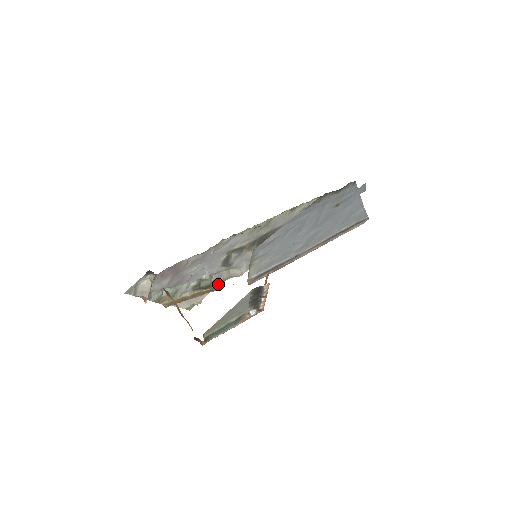
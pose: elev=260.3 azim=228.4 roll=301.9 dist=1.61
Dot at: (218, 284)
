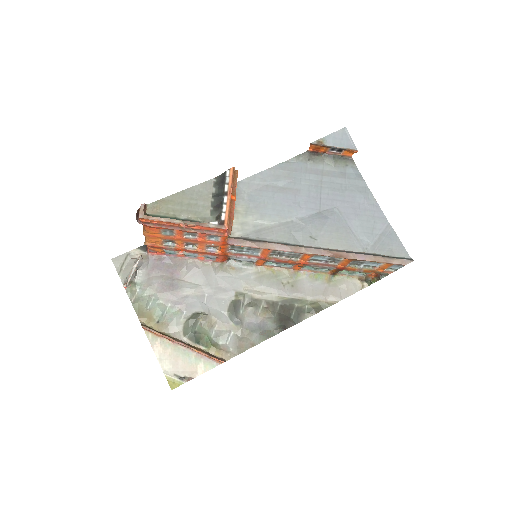
Dot at: (219, 353)
